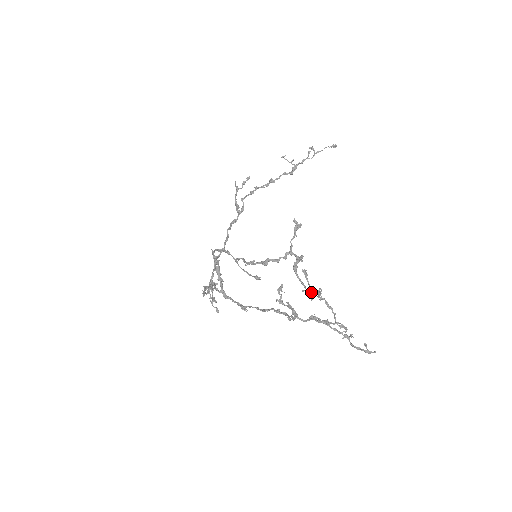
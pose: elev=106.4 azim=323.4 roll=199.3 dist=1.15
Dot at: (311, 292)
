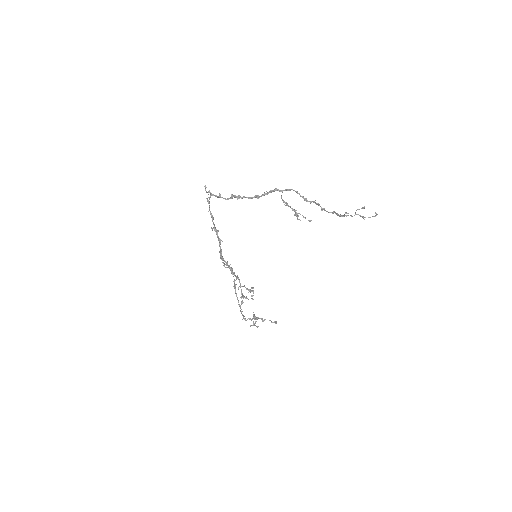
Dot at: (254, 316)
